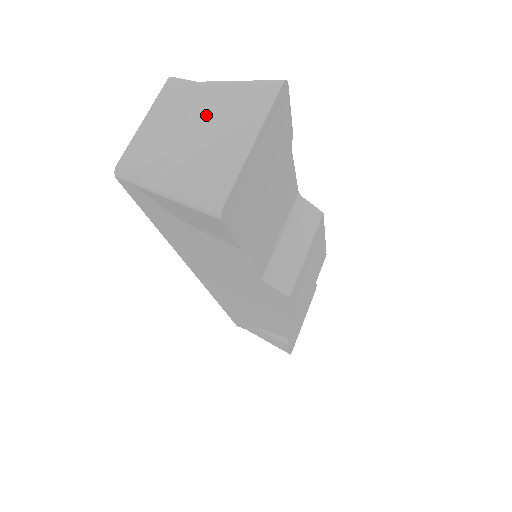
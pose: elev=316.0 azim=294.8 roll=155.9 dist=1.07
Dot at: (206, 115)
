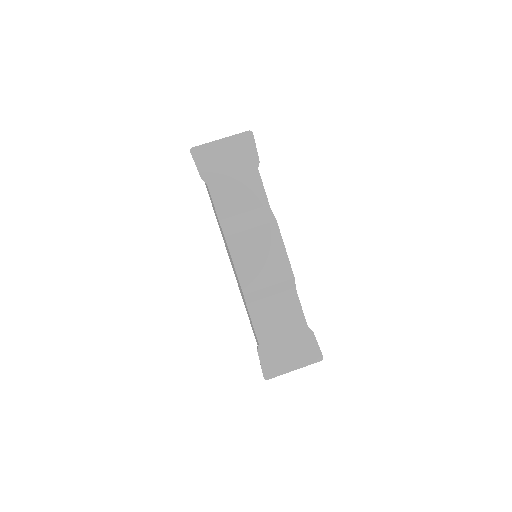
Dot at: occluded
